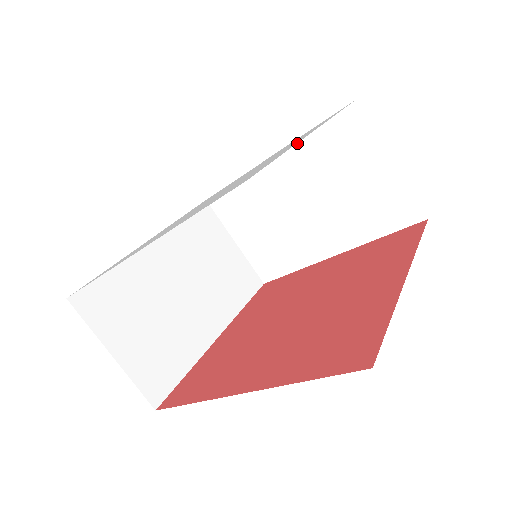
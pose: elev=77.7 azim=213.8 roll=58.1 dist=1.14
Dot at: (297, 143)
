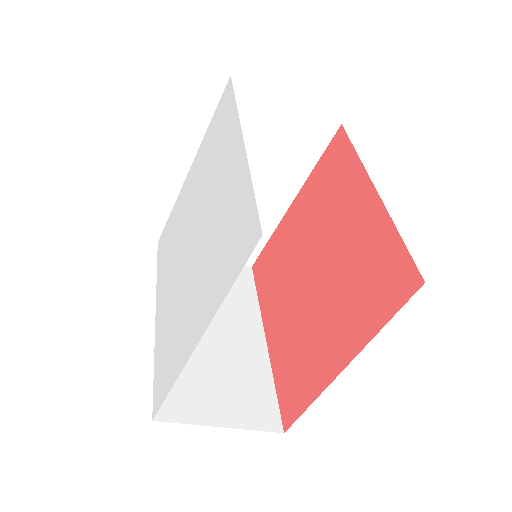
Dot at: occluded
